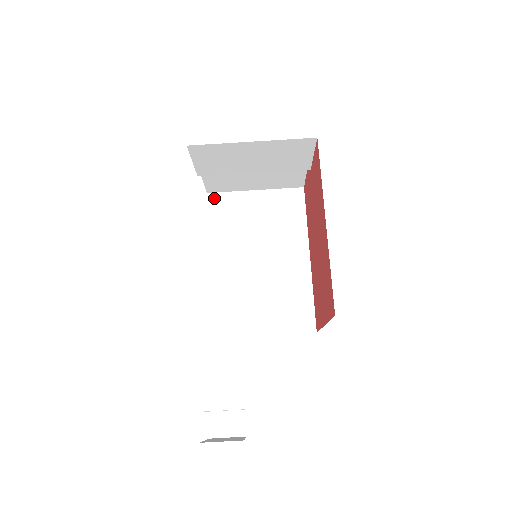
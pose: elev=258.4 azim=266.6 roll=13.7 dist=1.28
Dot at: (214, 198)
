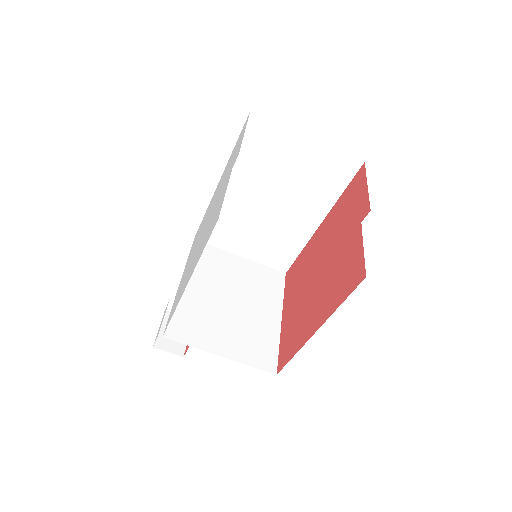
Dot at: (256, 121)
